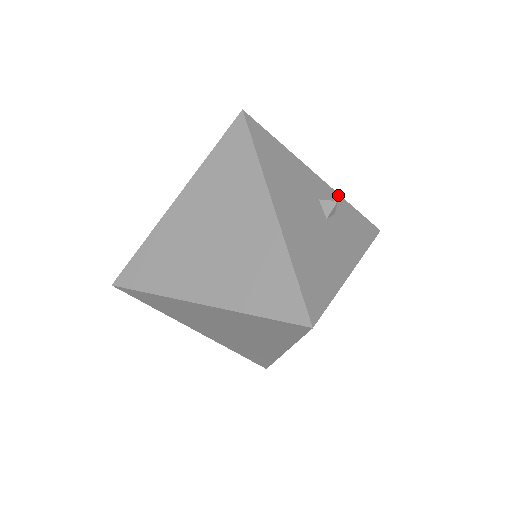
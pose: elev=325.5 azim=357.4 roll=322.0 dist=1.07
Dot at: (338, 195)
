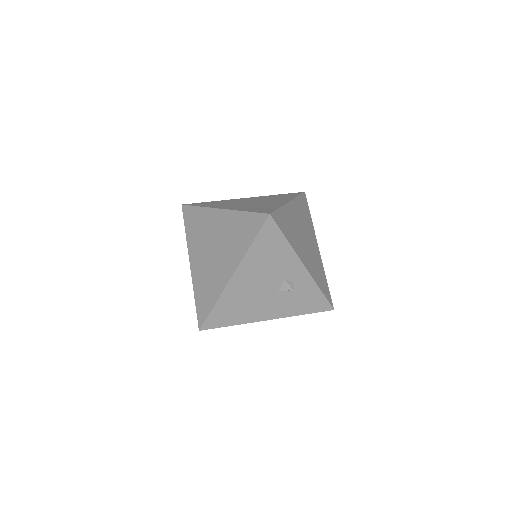
Dot at: (313, 281)
